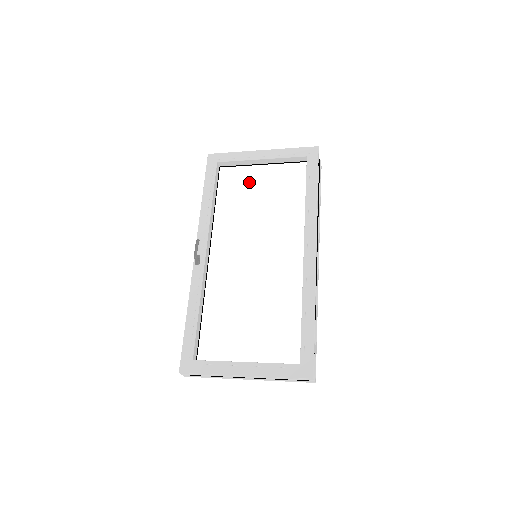
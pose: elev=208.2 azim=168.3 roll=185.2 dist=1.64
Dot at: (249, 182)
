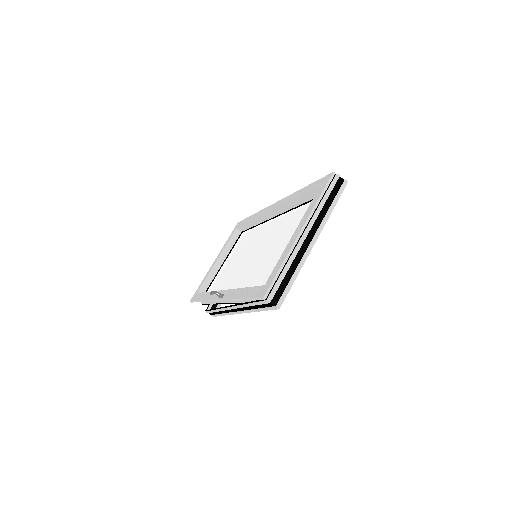
Dot at: (223, 272)
